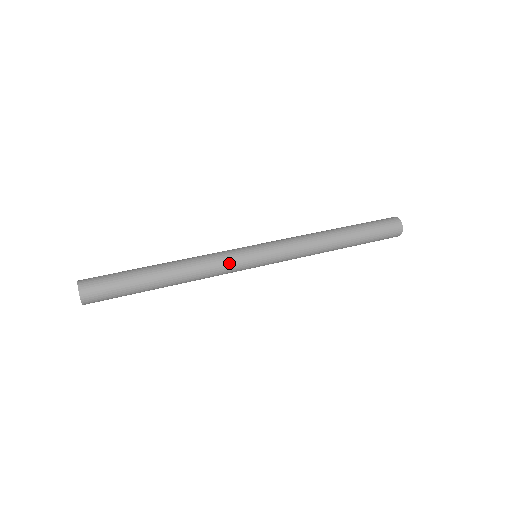
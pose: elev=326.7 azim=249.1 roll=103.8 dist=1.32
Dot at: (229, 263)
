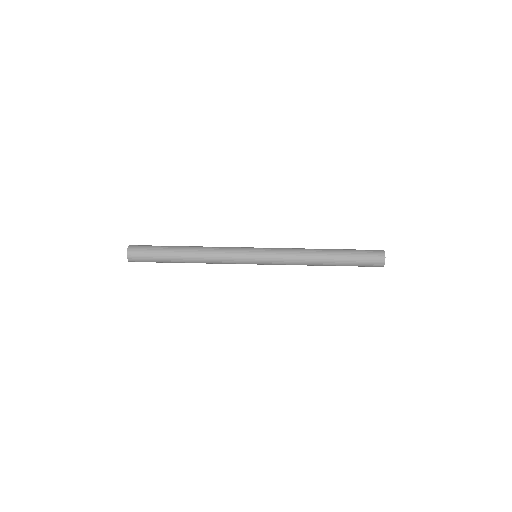
Dot at: occluded
